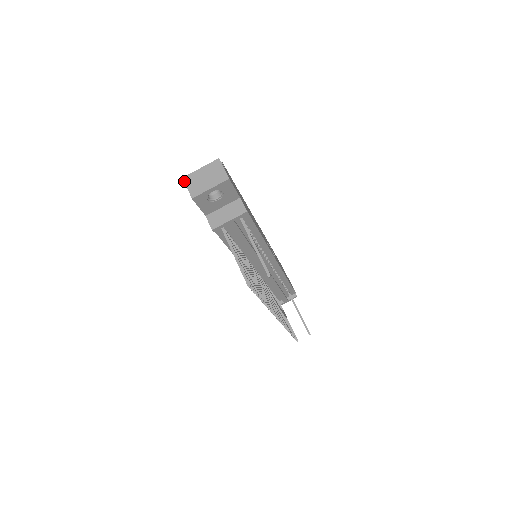
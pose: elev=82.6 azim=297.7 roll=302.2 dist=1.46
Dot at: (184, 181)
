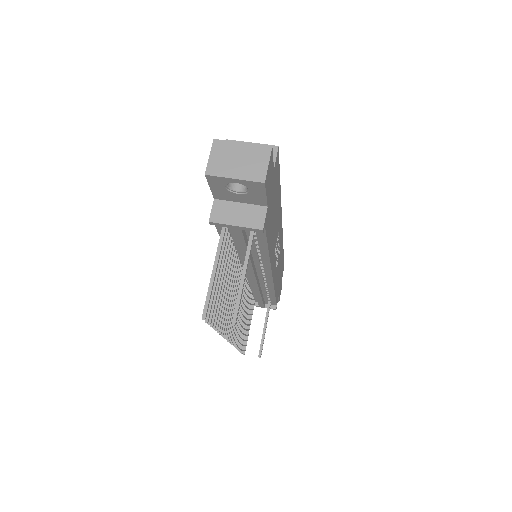
Dot at: (212, 145)
